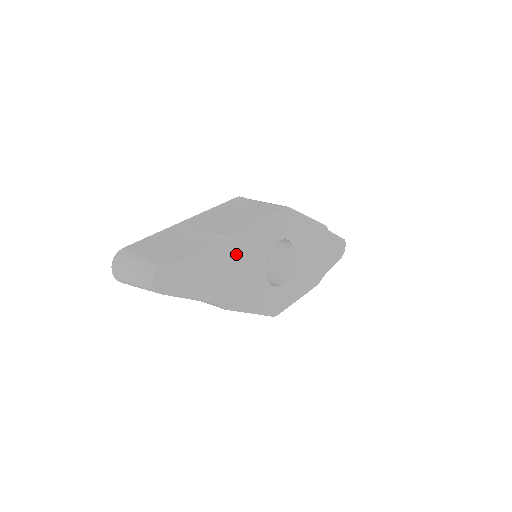
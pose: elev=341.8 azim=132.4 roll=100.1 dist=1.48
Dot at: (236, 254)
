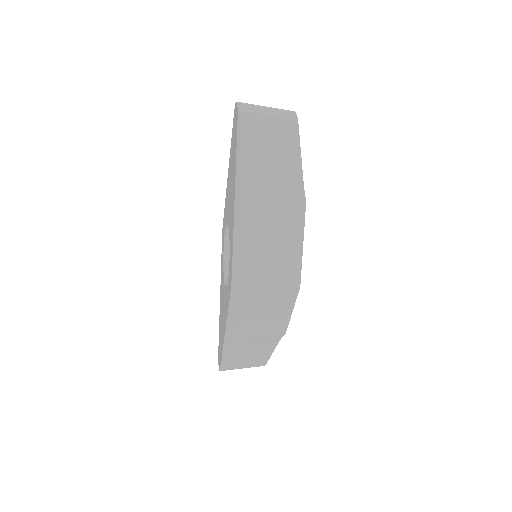
Dot at: occluded
